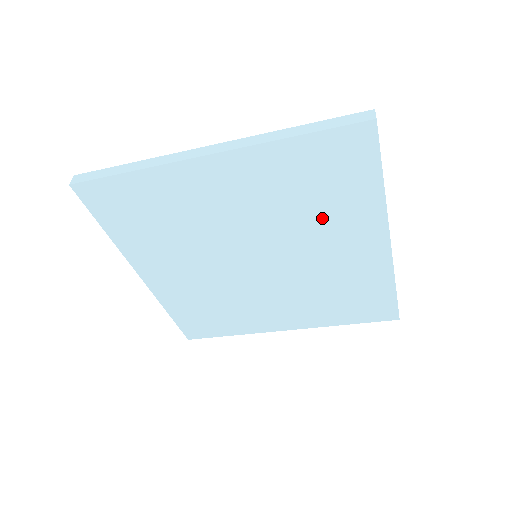
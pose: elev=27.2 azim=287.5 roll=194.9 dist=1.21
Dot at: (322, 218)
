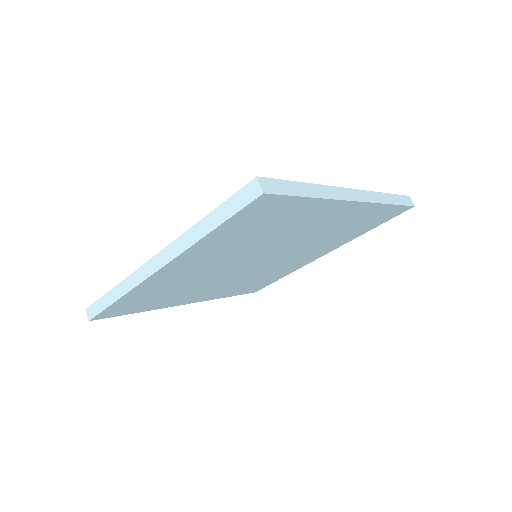
Dot at: (284, 230)
